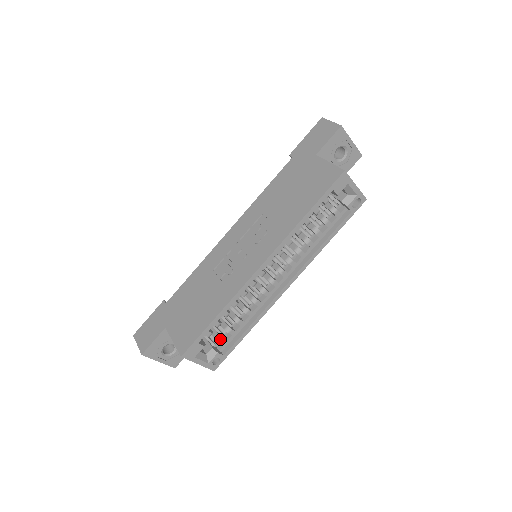
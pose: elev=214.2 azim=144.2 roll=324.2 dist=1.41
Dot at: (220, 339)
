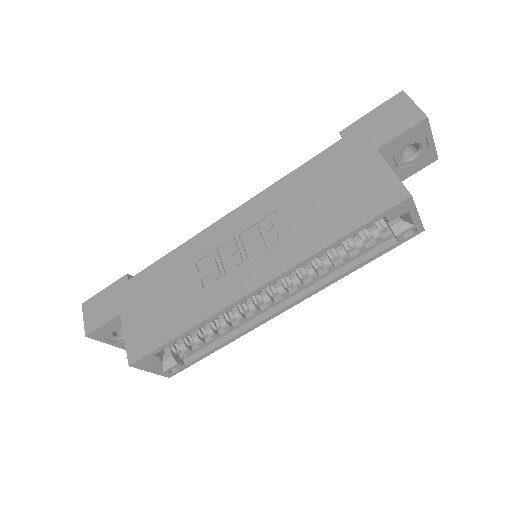
Dot at: (184, 348)
